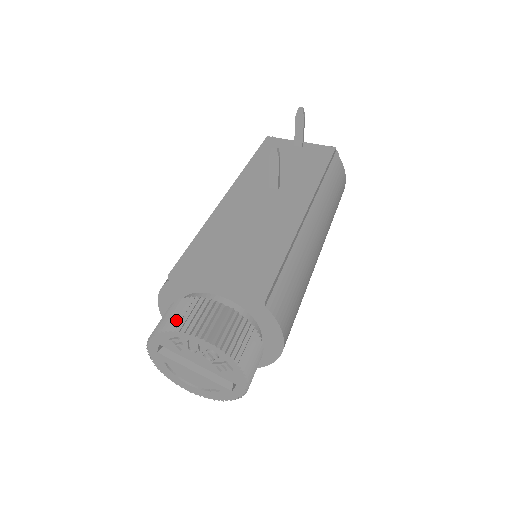
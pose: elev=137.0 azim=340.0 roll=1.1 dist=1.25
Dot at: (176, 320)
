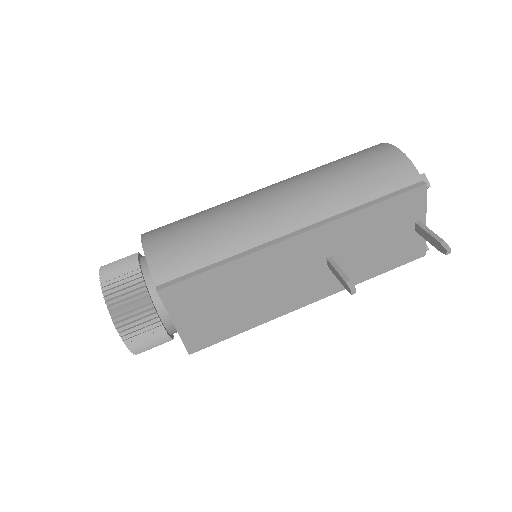
Dot at: (127, 323)
